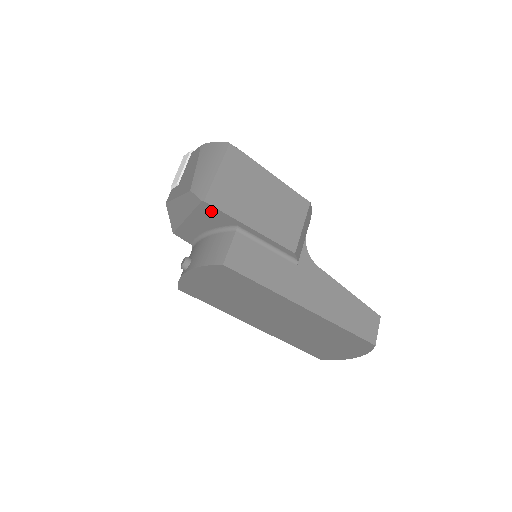
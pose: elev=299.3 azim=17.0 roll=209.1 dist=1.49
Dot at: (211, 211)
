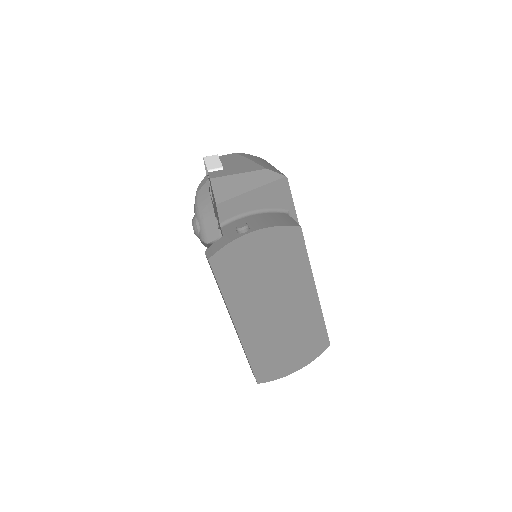
Dot at: (282, 189)
